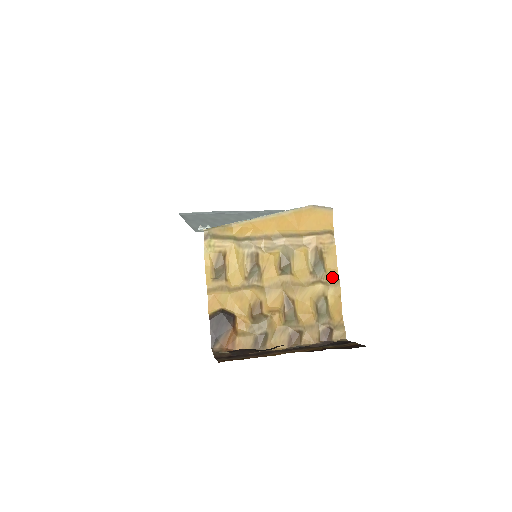
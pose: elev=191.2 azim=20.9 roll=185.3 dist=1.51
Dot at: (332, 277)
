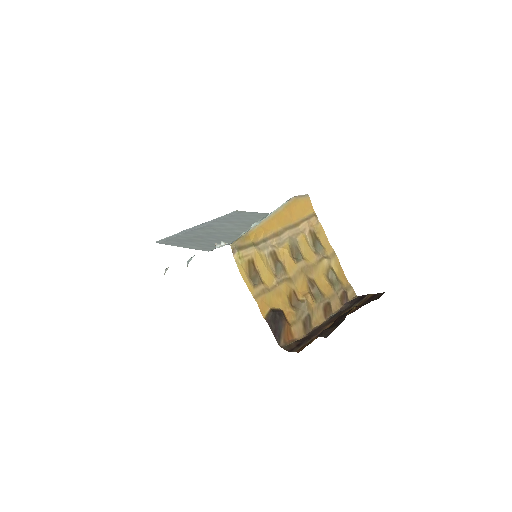
Dot at: (329, 251)
